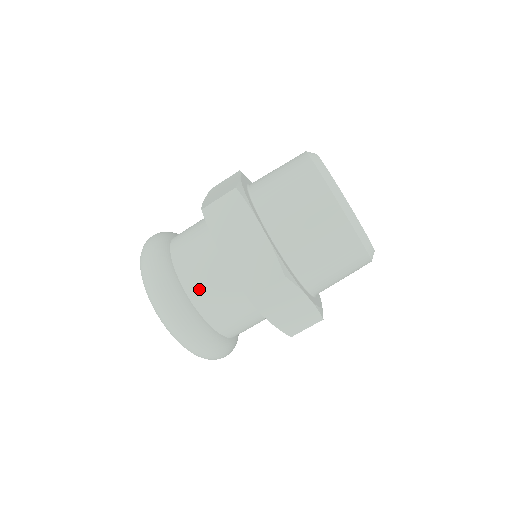
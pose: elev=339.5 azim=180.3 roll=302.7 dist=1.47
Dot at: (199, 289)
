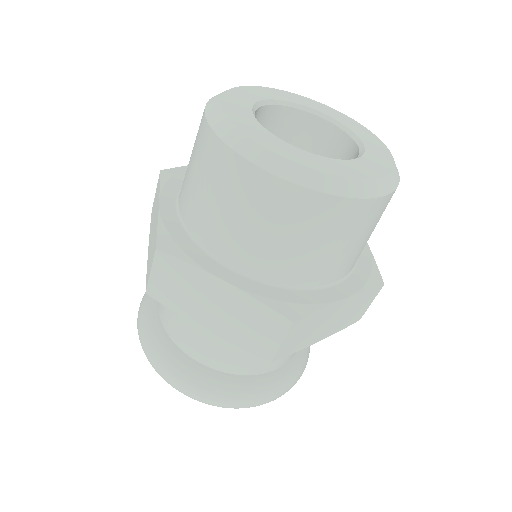
Dot at: occluded
